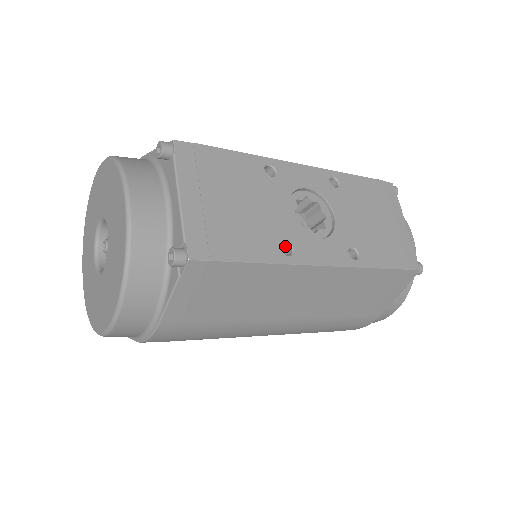
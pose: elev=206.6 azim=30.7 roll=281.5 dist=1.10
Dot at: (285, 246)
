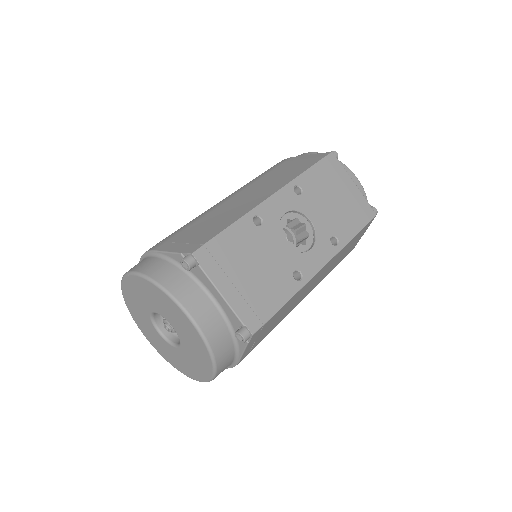
Dot at: (294, 272)
